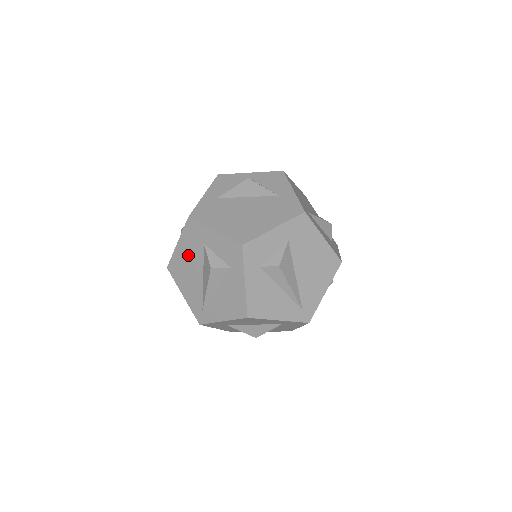
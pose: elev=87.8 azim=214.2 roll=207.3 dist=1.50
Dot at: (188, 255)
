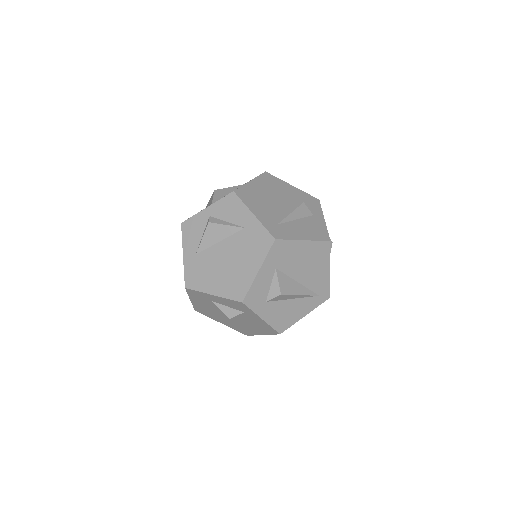
Dot at: (205, 306)
